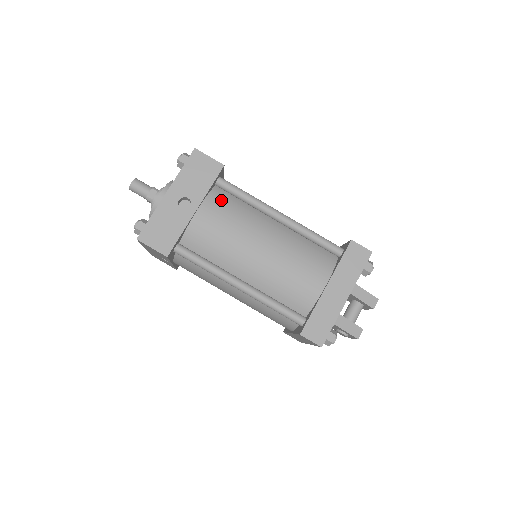
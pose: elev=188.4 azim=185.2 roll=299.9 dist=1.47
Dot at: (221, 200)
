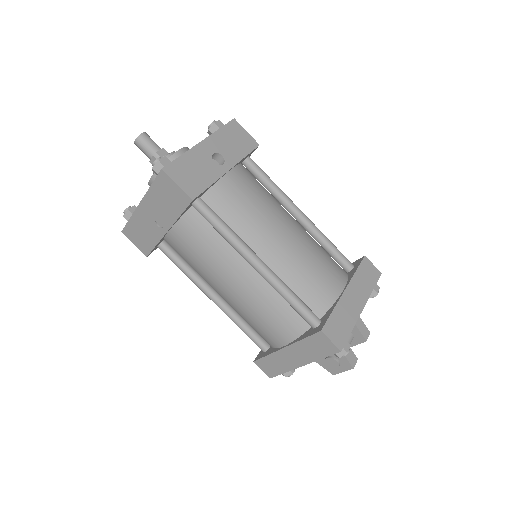
Dot at: (250, 175)
